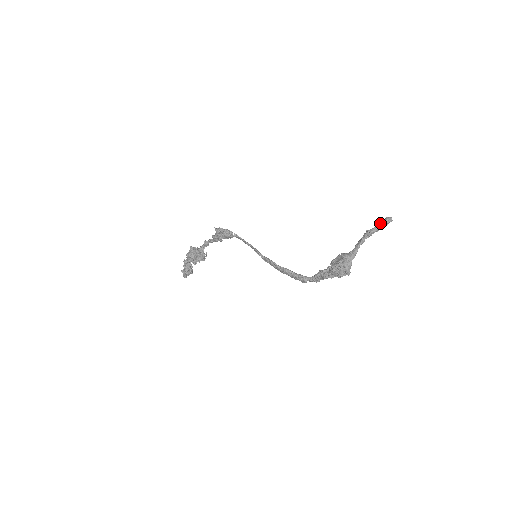
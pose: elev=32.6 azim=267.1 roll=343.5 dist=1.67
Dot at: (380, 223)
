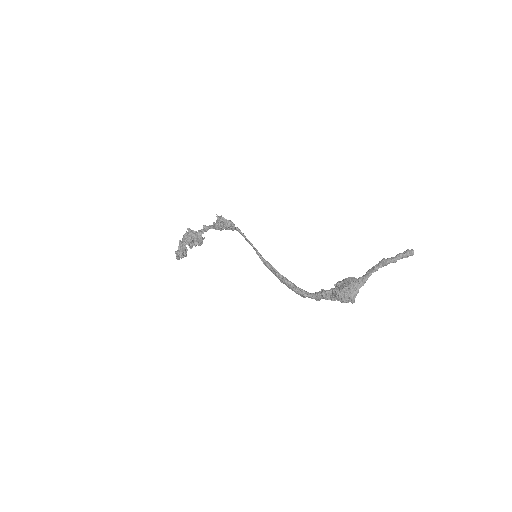
Dot at: (399, 254)
